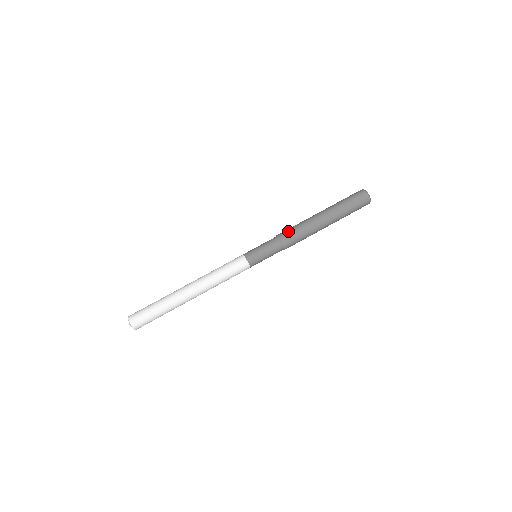
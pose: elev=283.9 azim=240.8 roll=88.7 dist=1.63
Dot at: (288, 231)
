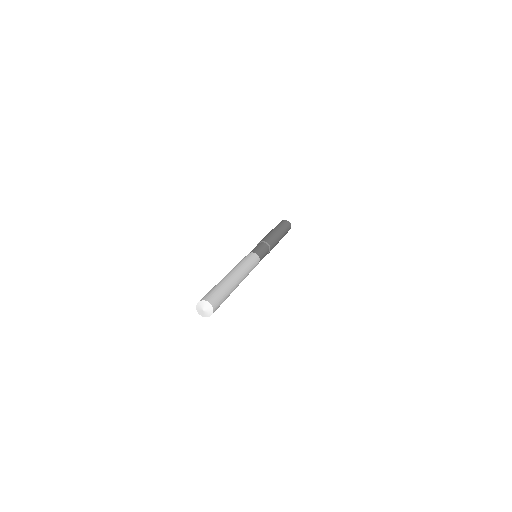
Dot at: occluded
